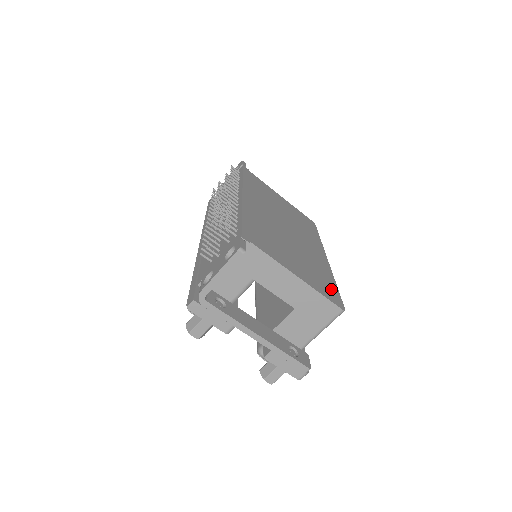
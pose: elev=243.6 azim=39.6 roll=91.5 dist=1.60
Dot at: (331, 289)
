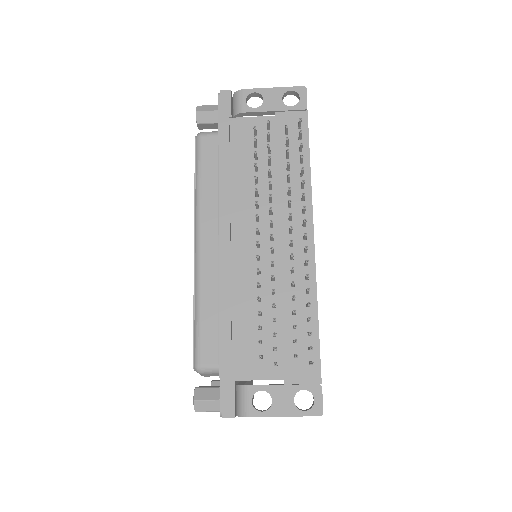
Dot at: occluded
